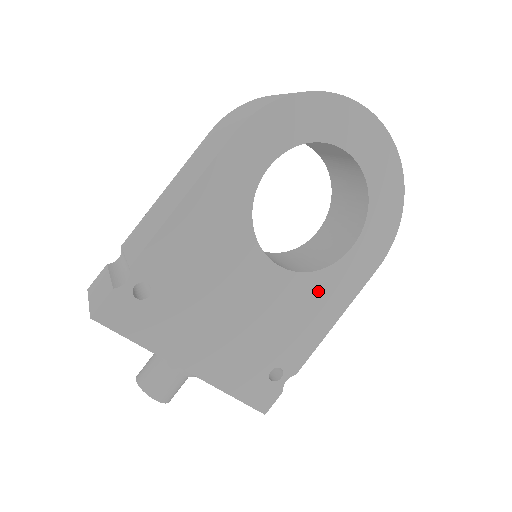
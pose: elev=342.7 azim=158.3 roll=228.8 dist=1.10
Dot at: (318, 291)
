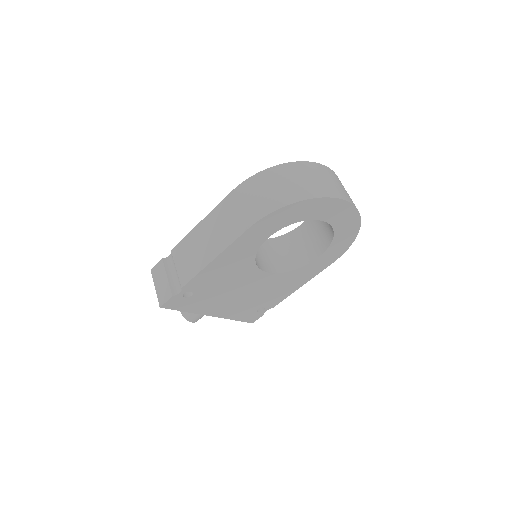
Dot at: (292, 277)
